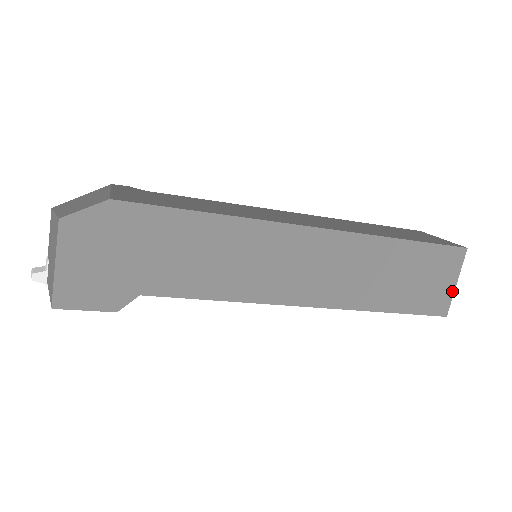
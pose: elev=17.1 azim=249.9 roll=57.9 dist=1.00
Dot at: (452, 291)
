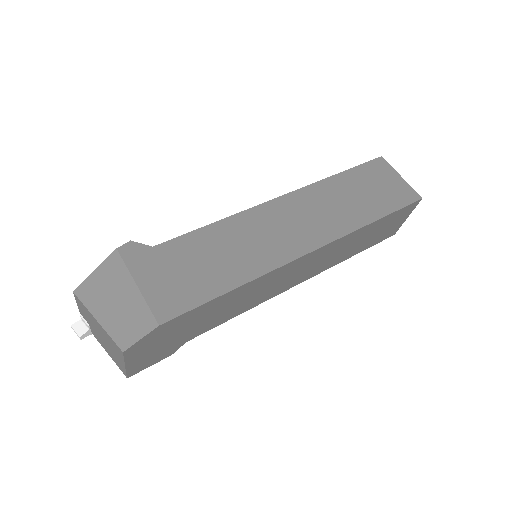
Dot at: occluded
